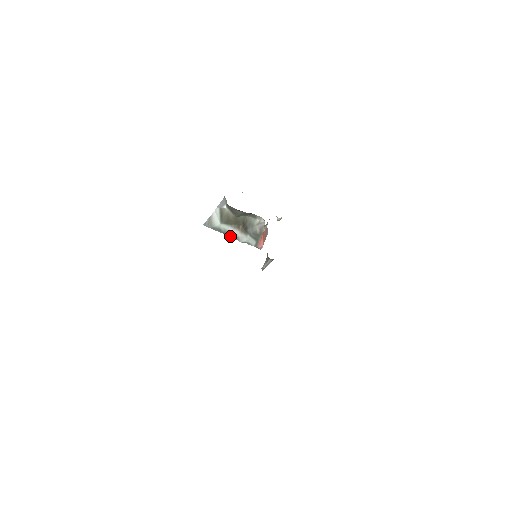
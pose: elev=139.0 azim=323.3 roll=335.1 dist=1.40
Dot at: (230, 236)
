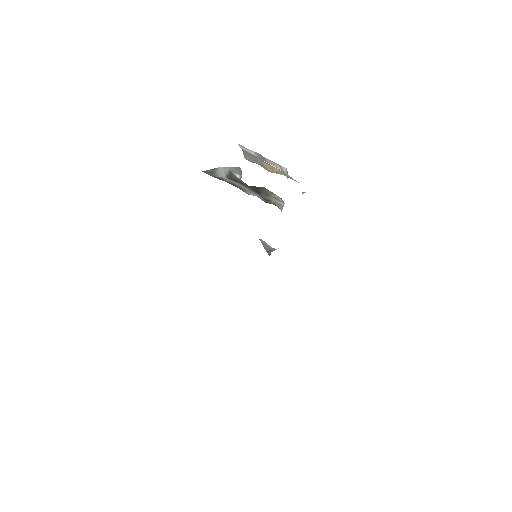
Dot at: (235, 186)
